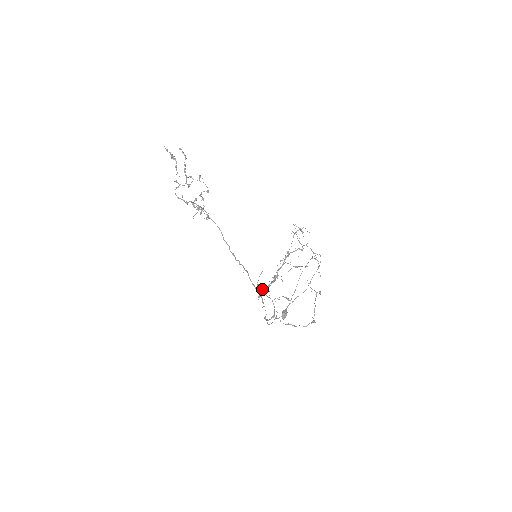
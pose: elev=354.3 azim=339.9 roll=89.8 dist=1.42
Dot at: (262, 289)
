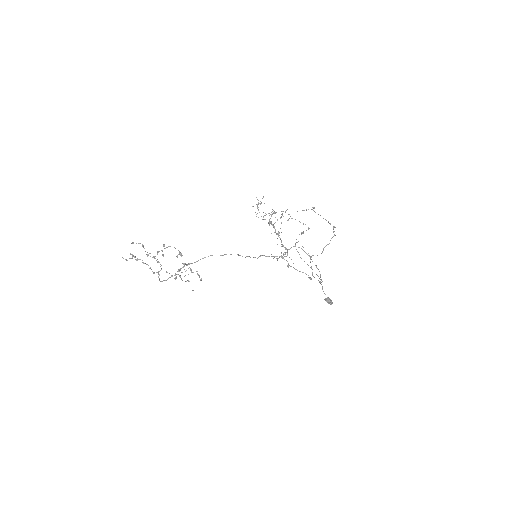
Dot at: (283, 258)
